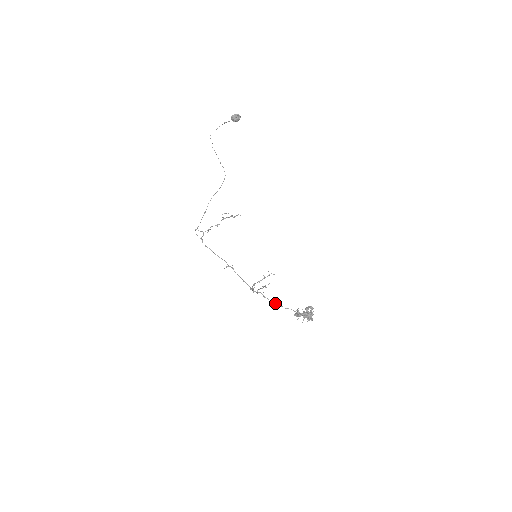
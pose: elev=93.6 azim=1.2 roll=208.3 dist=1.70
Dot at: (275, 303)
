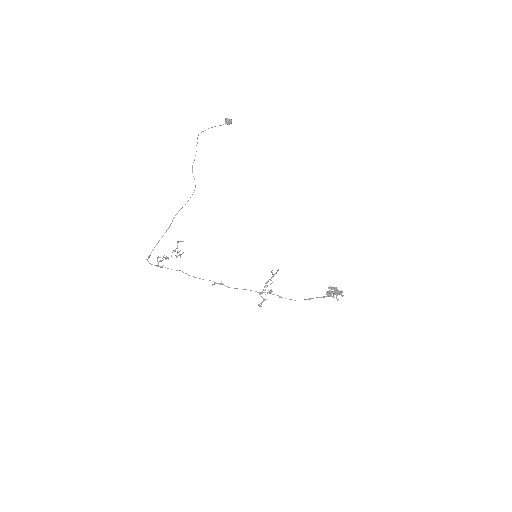
Dot at: occluded
